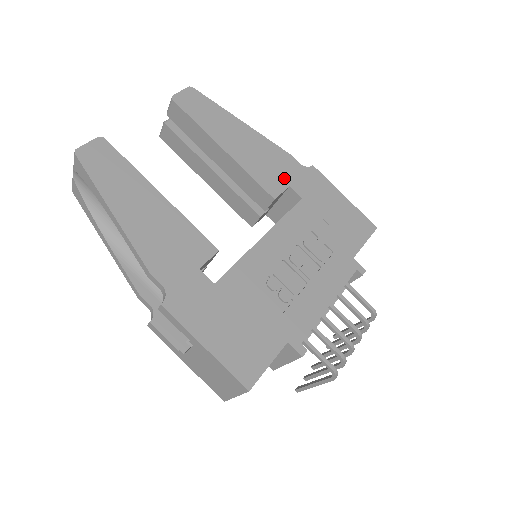
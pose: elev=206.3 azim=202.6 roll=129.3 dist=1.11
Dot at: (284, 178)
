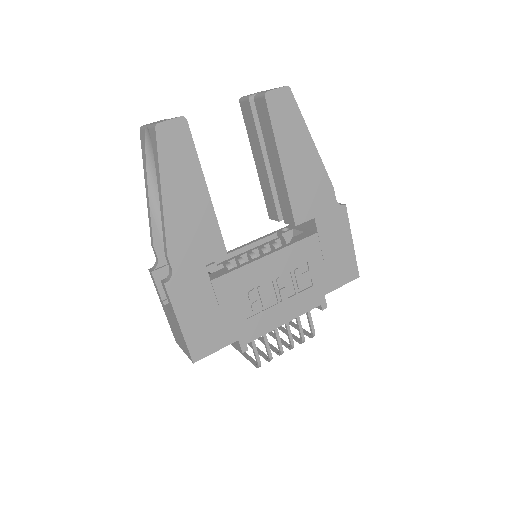
Dot at: (315, 209)
